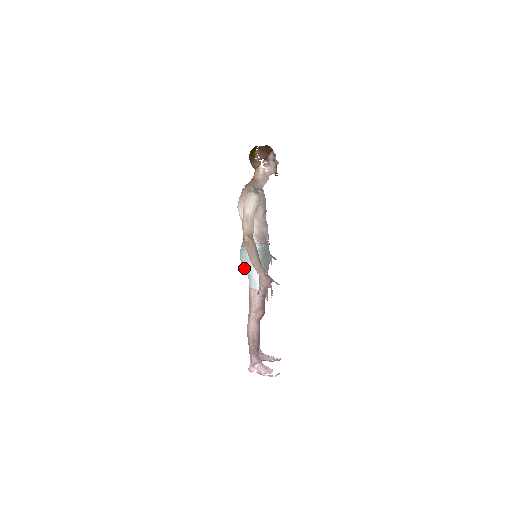
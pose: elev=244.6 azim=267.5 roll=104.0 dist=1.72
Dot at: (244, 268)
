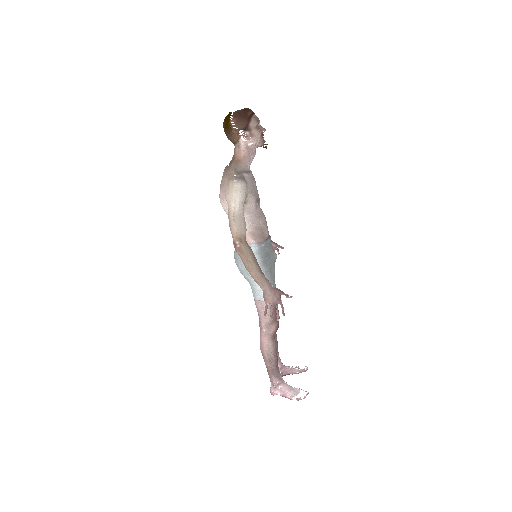
Dot at: occluded
